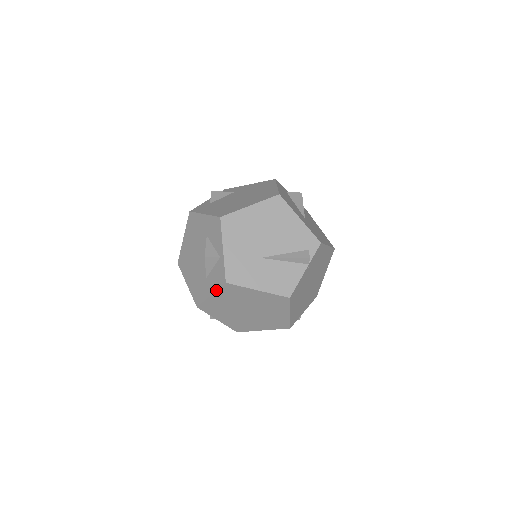
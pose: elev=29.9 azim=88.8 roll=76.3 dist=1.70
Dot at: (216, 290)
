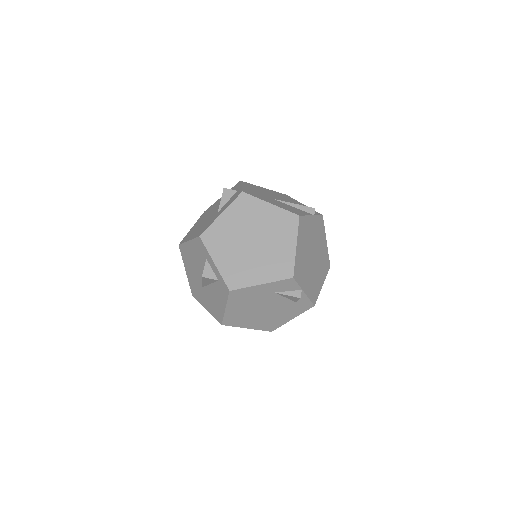
Dot at: (229, 204)
